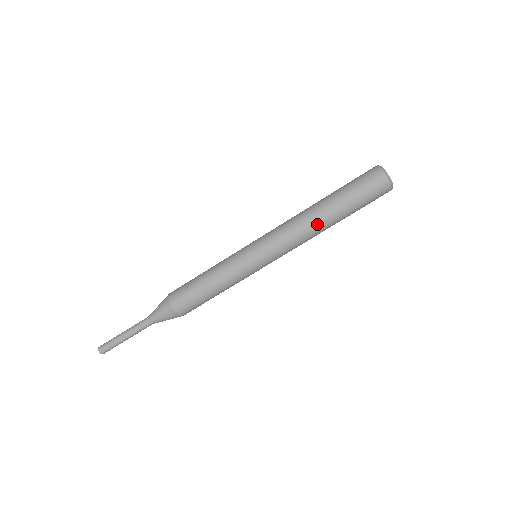
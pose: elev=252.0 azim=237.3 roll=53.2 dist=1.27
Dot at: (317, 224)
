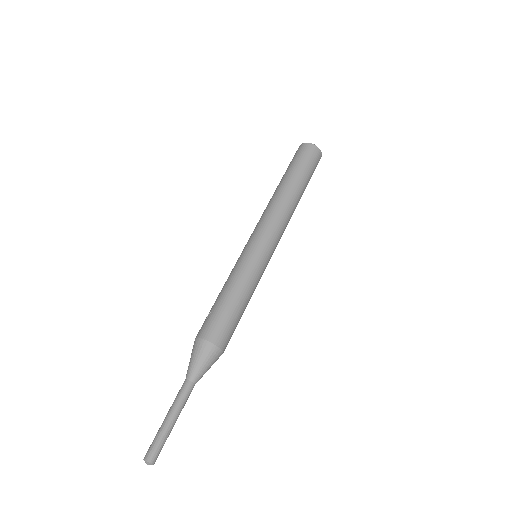
Dot at: (283, 195)
